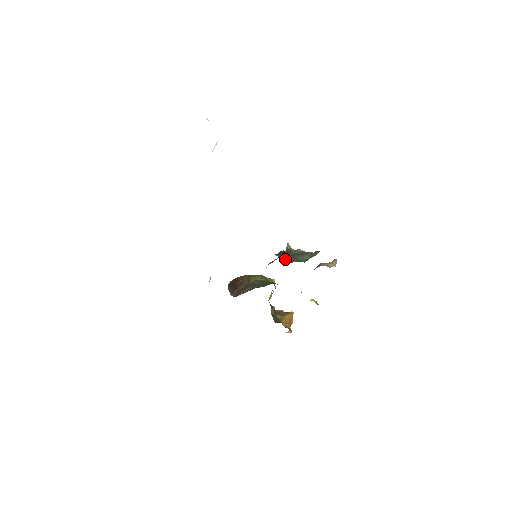
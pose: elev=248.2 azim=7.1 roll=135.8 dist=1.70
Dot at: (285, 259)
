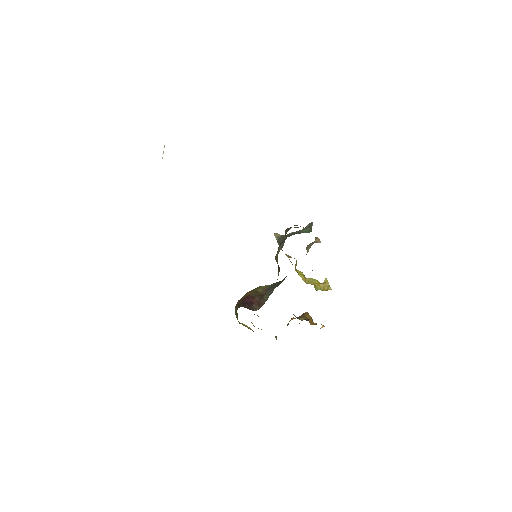
Dot at: occluded
